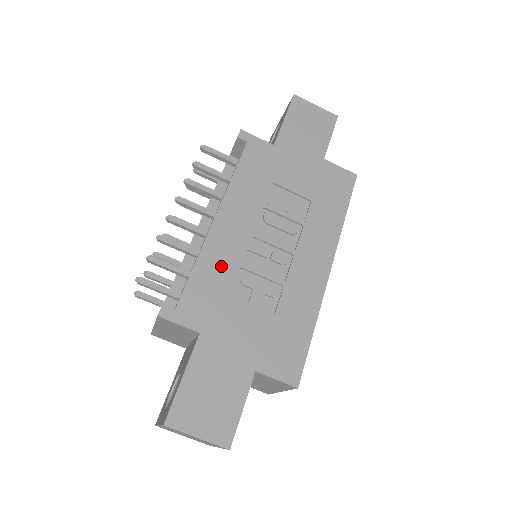
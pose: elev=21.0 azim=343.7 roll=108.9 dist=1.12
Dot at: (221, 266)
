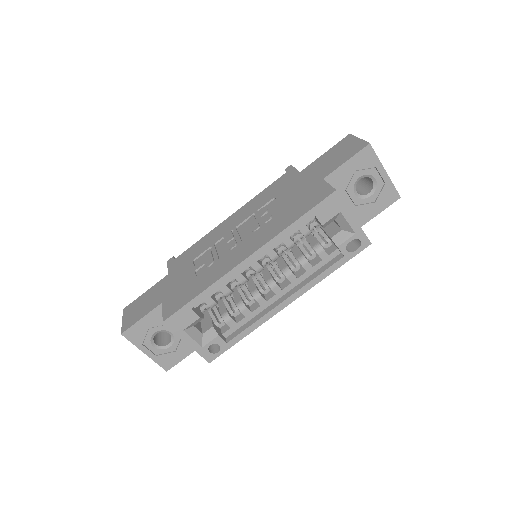
Dot at: (206, 243)
